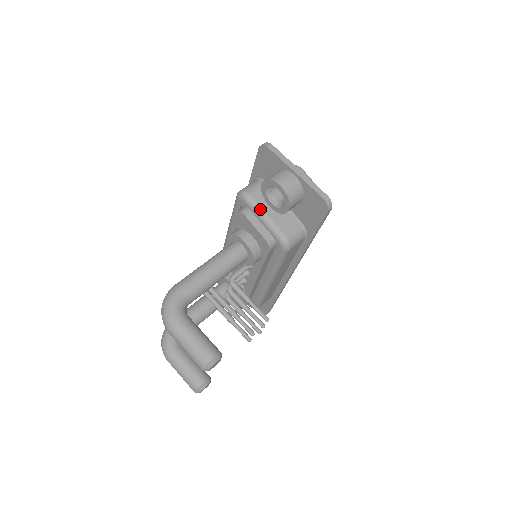
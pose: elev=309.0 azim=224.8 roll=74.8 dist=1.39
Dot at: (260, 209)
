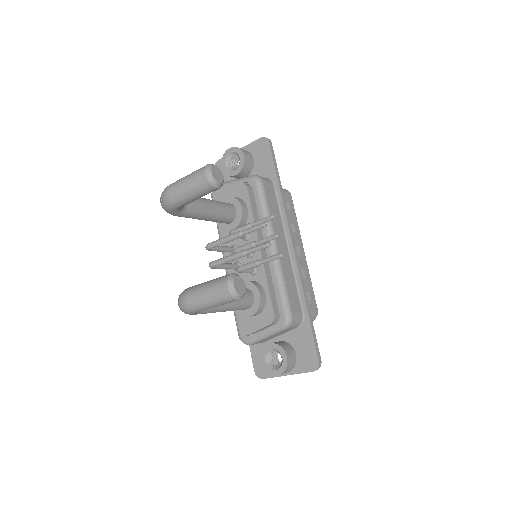
Dot at: (229, 181)
